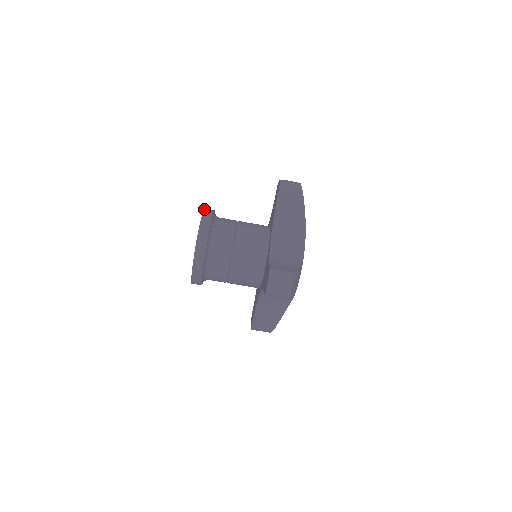
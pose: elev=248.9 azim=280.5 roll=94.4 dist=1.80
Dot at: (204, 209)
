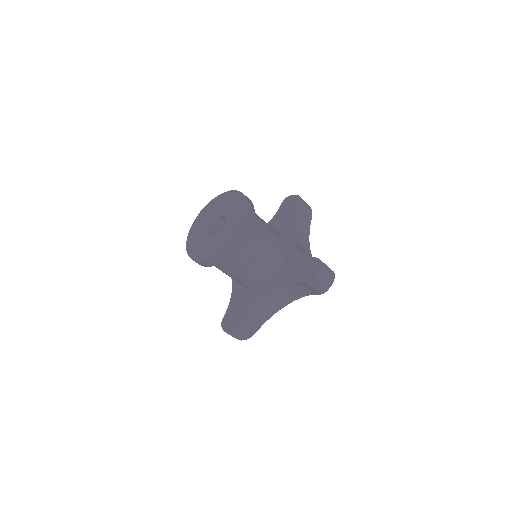
Dot at: (241, 229)
